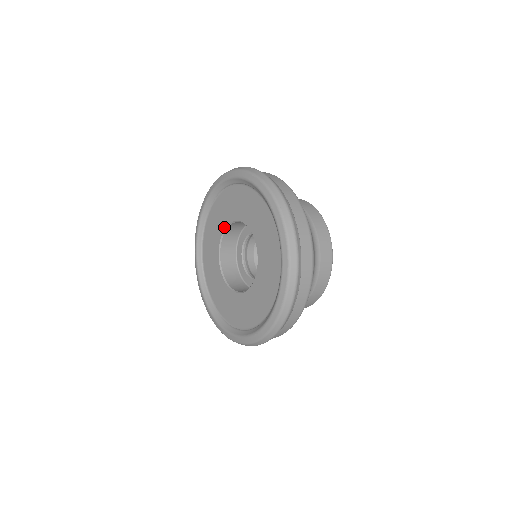
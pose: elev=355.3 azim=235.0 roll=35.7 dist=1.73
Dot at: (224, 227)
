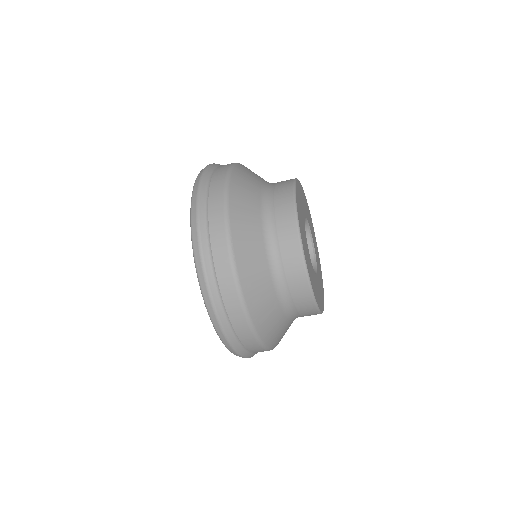
Dot at: occluded
